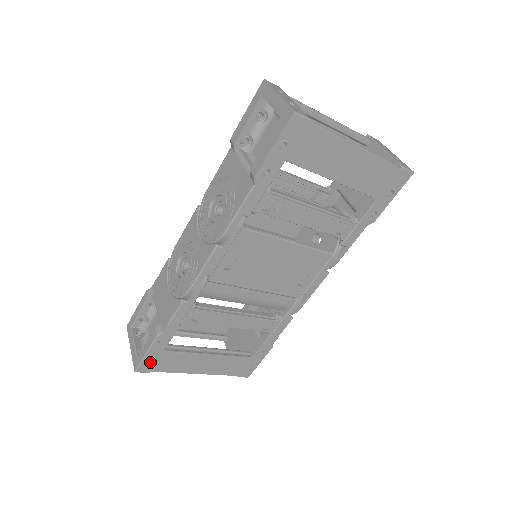
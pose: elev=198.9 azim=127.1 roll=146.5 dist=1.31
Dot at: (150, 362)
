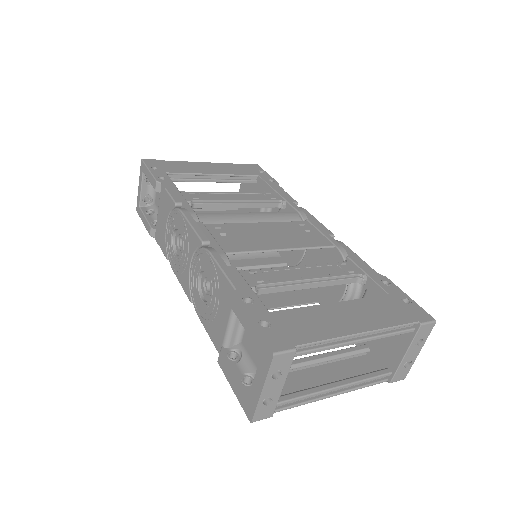
Dot at: occluded
